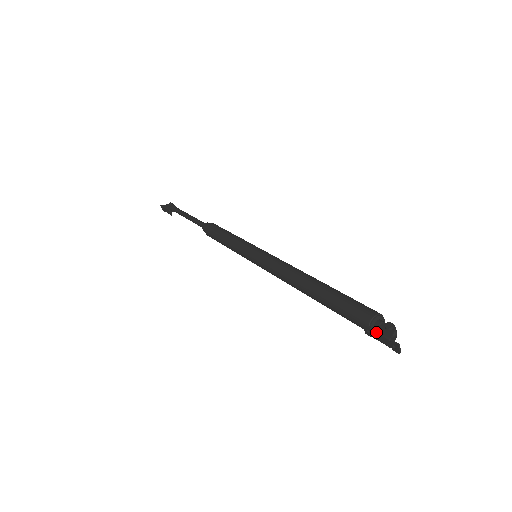
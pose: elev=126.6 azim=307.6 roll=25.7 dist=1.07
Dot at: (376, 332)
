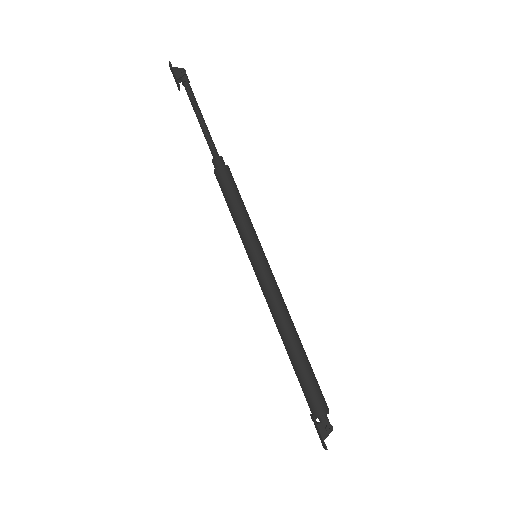
Dot at: (318, 428)
